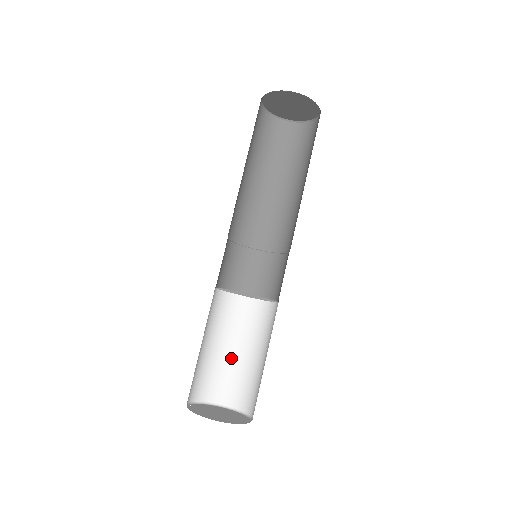
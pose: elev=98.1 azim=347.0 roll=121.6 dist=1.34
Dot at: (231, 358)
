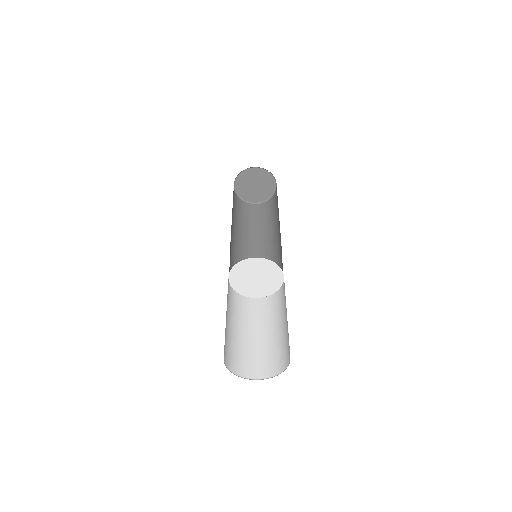
Dot at: (267, 340)
